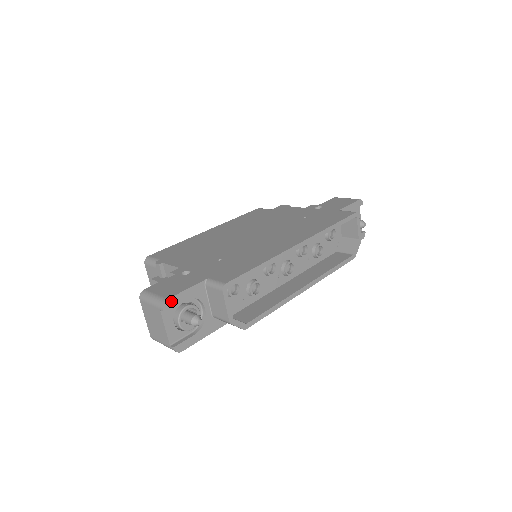
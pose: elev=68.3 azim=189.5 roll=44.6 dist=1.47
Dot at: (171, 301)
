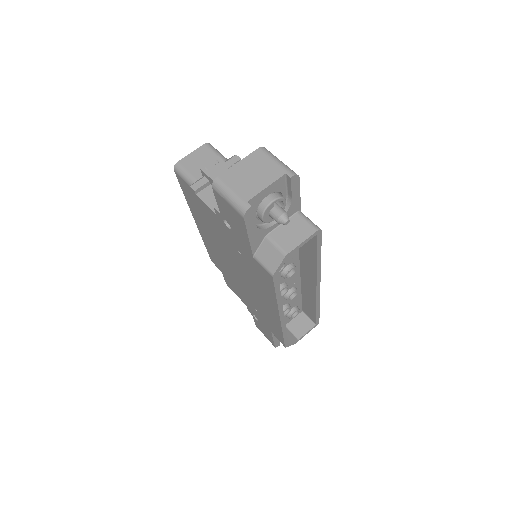
Dot at: (296, 182)
